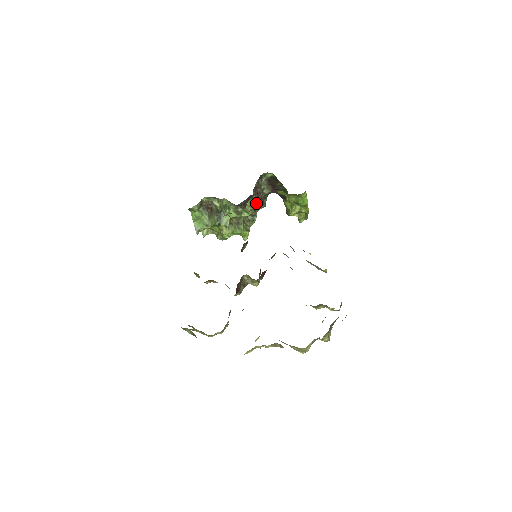
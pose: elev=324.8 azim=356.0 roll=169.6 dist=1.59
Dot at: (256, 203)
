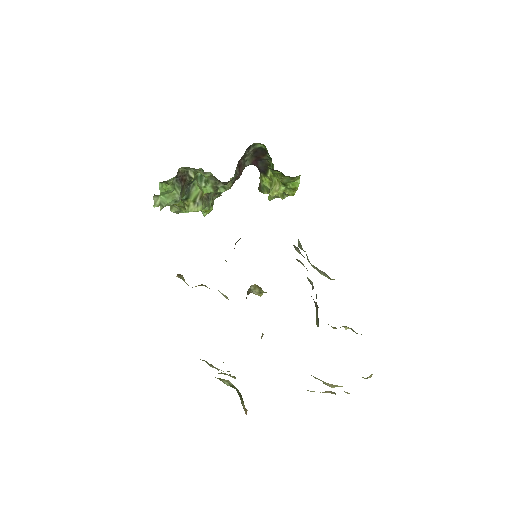
Dot at: (236, 177)
